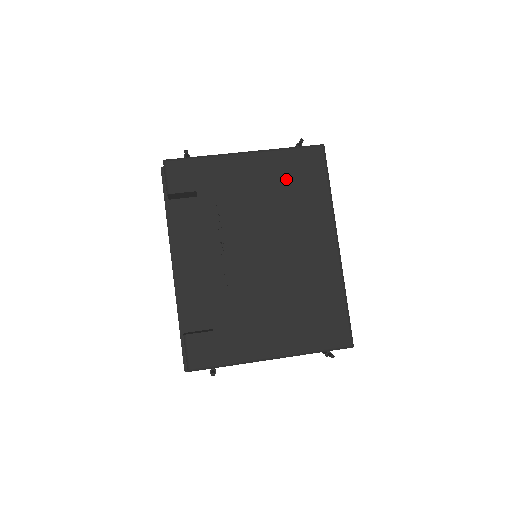
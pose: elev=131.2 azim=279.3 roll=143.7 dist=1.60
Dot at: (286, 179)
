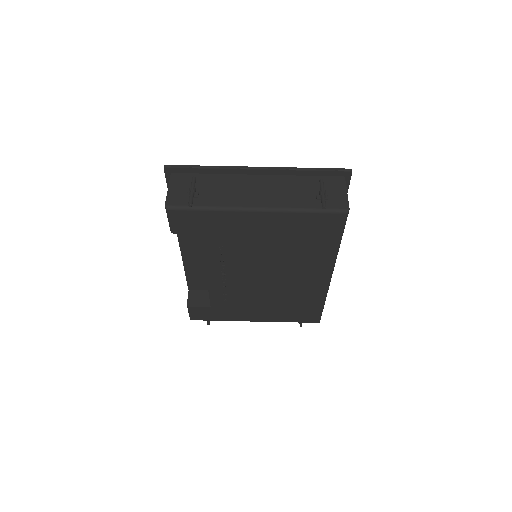
Dot at: (296, 234)
